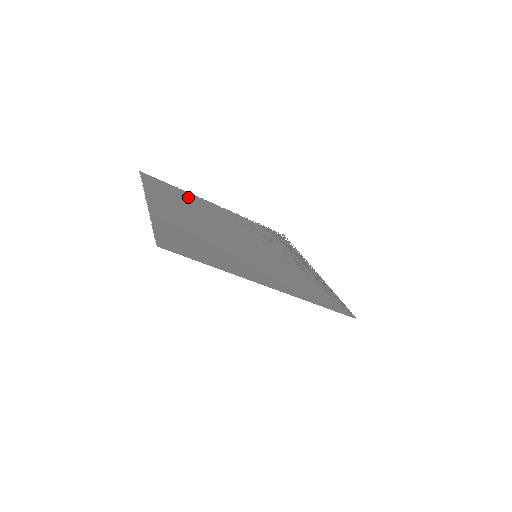
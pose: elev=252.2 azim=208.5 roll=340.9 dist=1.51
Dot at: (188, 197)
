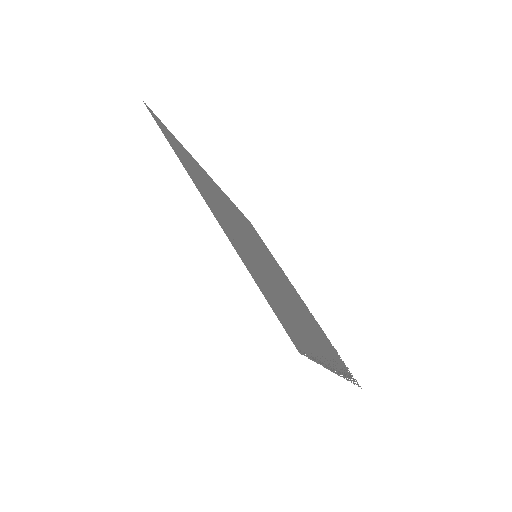
Dot at: occluded
